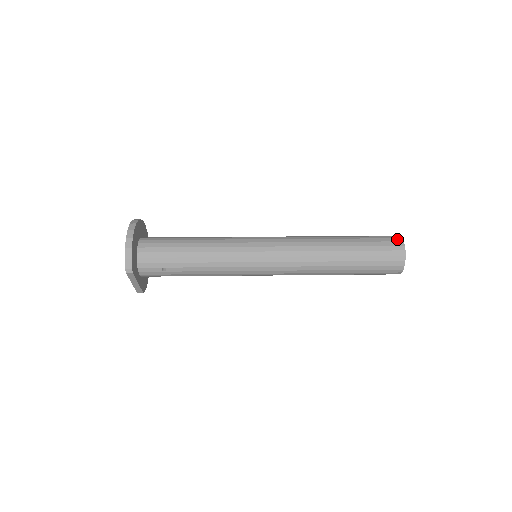
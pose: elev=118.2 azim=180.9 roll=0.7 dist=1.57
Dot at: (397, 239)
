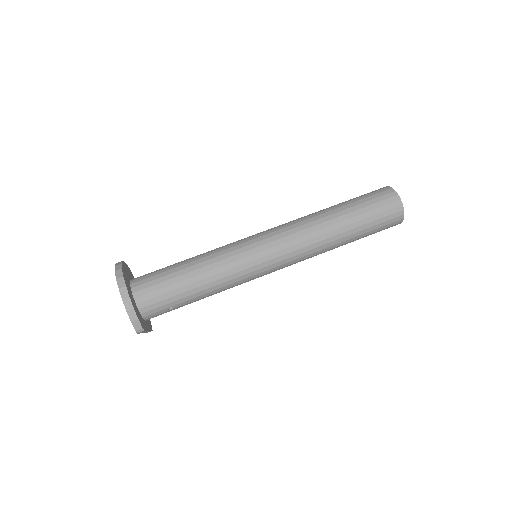
Dot at: (391, 194)
